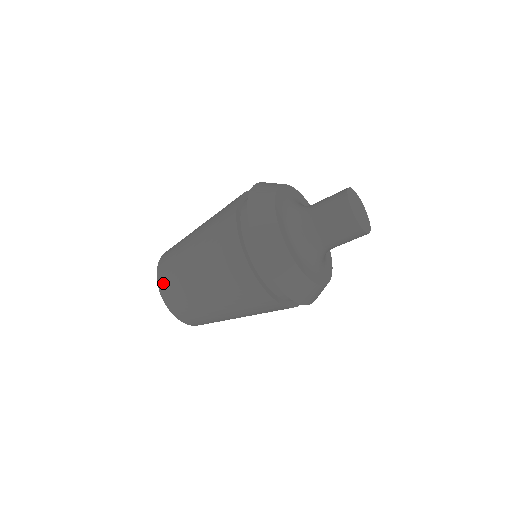
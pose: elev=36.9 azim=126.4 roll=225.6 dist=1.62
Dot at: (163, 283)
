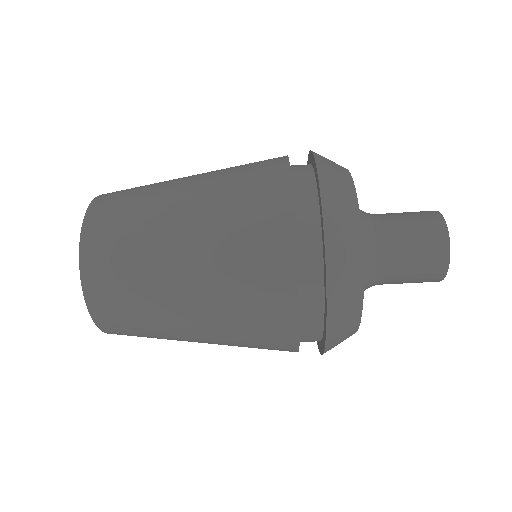
Dot at: (99, 211)
